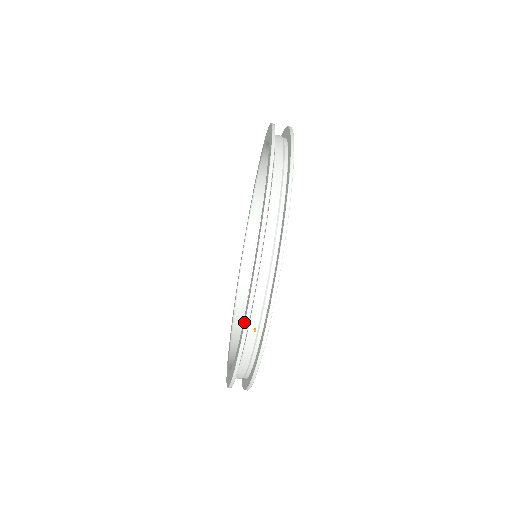
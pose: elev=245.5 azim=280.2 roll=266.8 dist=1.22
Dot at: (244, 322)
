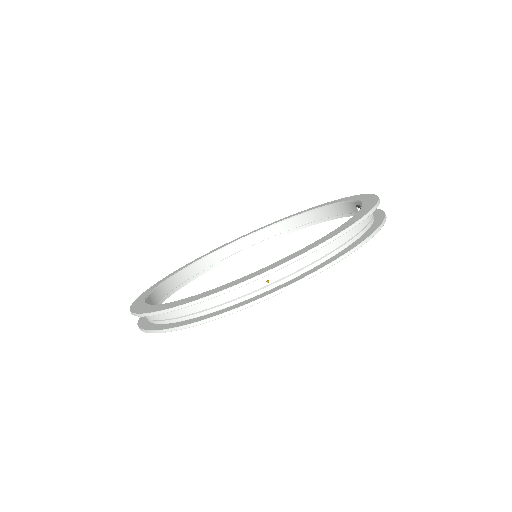
Dot at: (275, 266)
